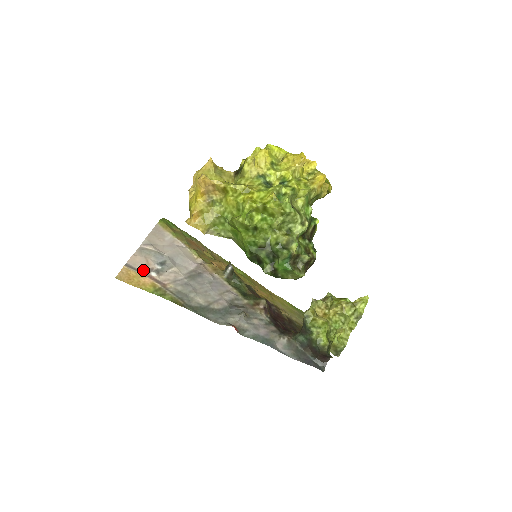
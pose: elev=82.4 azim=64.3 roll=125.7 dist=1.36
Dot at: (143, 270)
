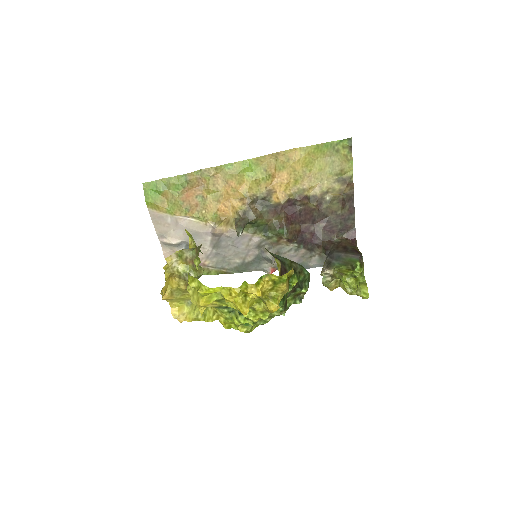
Dot at: occluded
